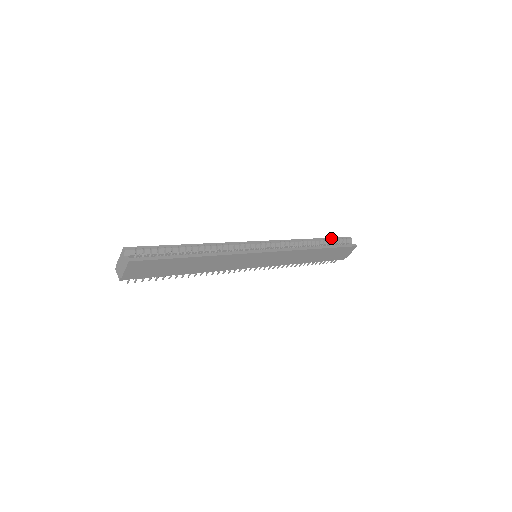
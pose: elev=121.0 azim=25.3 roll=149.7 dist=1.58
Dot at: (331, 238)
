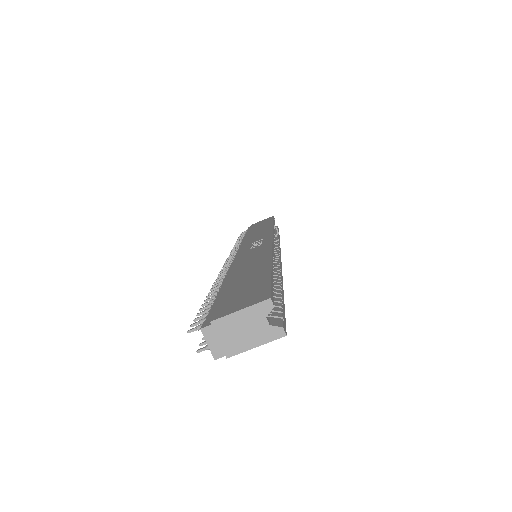
Dot at: occluded
